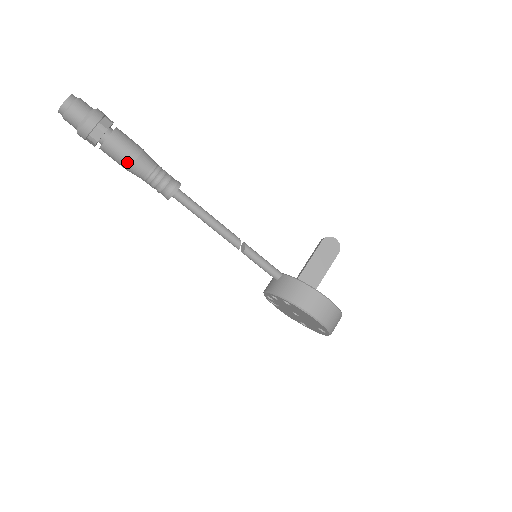
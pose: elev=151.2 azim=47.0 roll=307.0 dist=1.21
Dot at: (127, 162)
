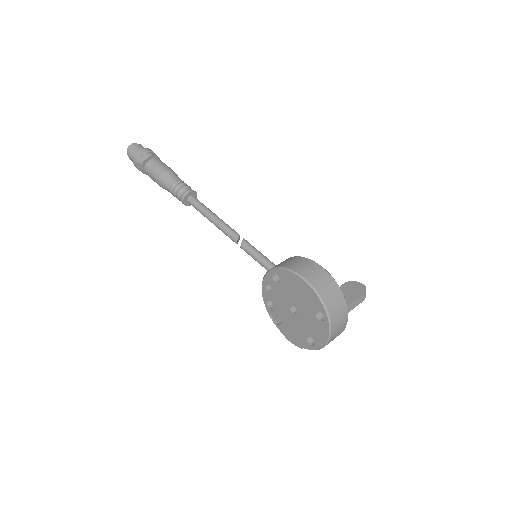
Dot at: (159, 173)
